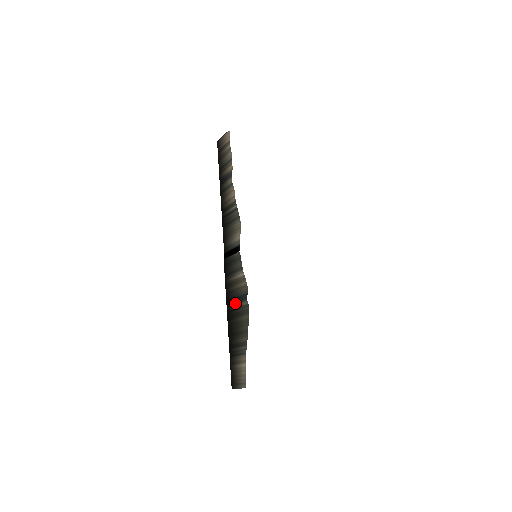
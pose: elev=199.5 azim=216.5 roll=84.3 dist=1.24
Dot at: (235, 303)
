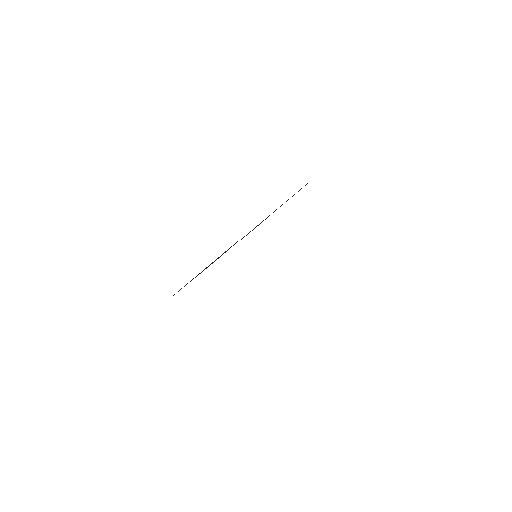
Dot at: occluded
